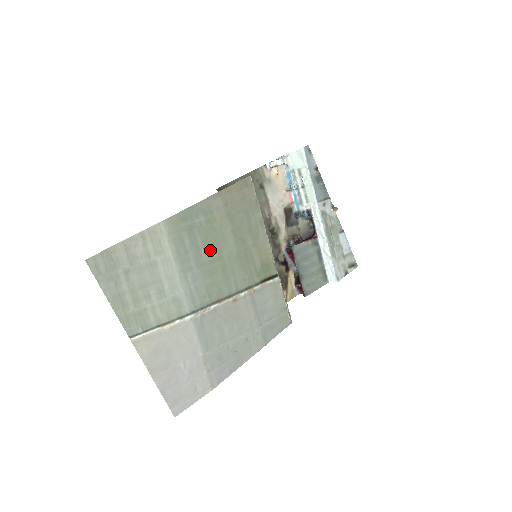
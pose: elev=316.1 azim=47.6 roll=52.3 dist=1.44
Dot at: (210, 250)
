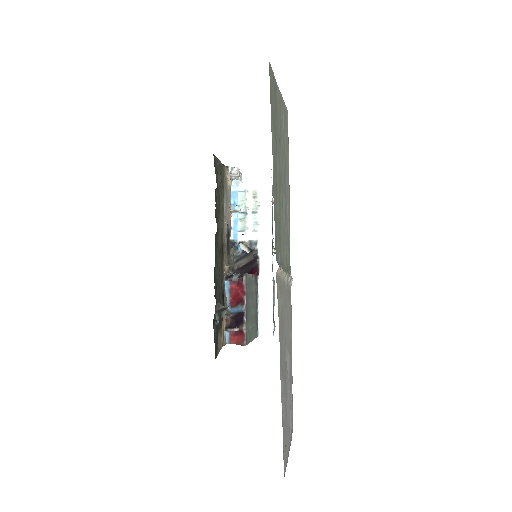
Dot at: occluded
